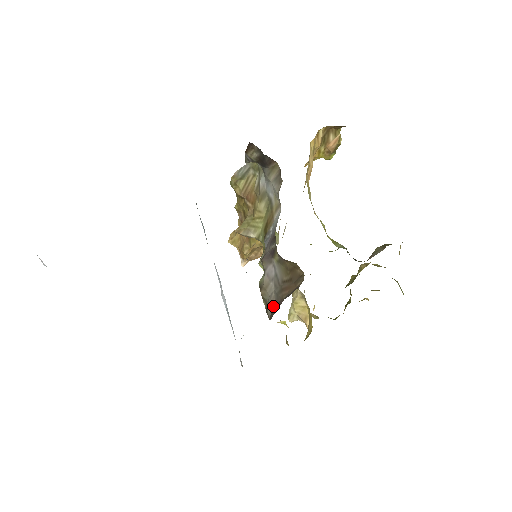
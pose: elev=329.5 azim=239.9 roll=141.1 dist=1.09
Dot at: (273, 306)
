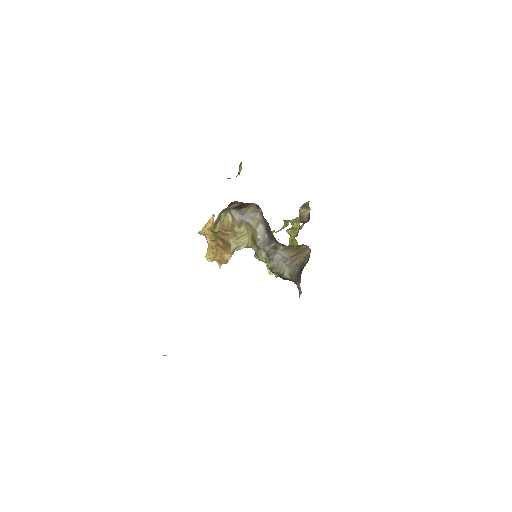
Dot at: (288, 272)
